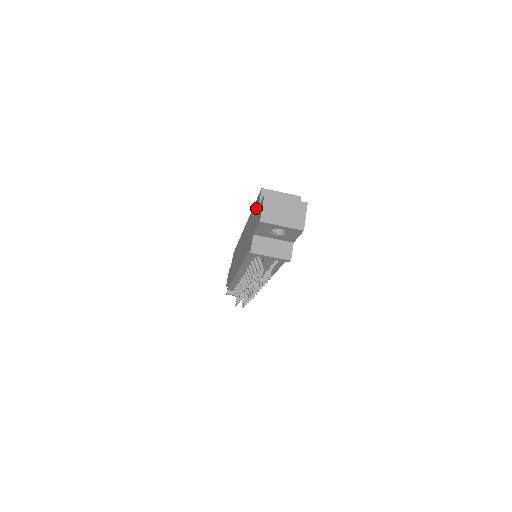
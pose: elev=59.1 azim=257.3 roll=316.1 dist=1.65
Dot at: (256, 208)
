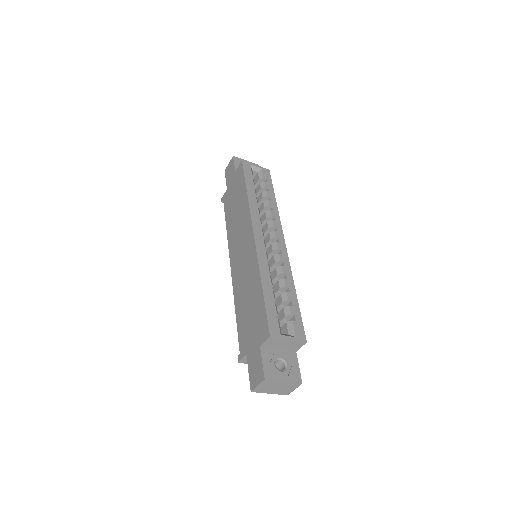
Dot at: (259, 329)
